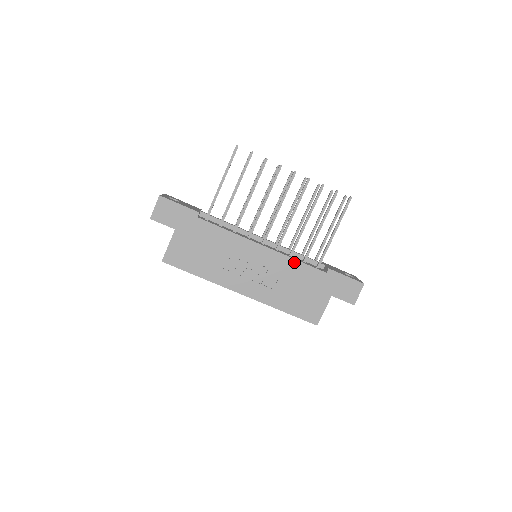
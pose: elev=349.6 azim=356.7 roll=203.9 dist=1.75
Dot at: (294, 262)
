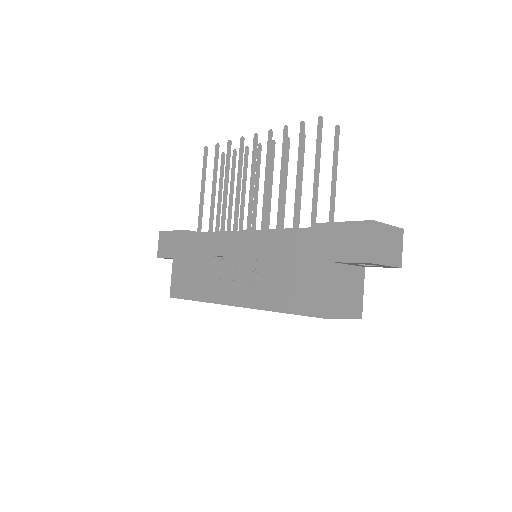
Dot at: (275, 237)
